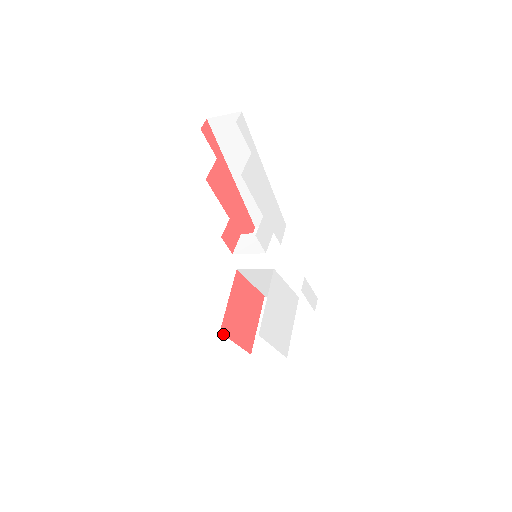
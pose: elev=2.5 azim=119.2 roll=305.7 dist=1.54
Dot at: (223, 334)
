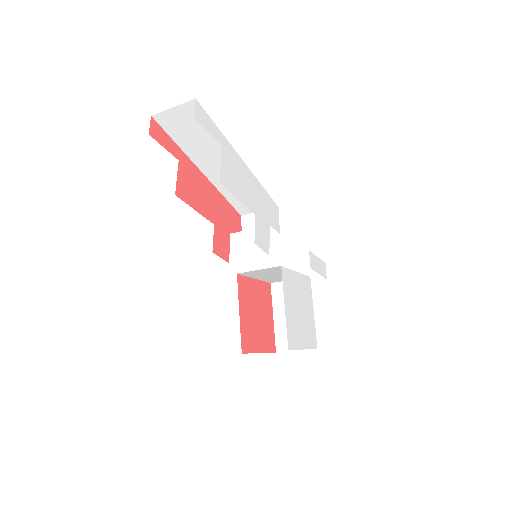
Dot at: (245, 353)
